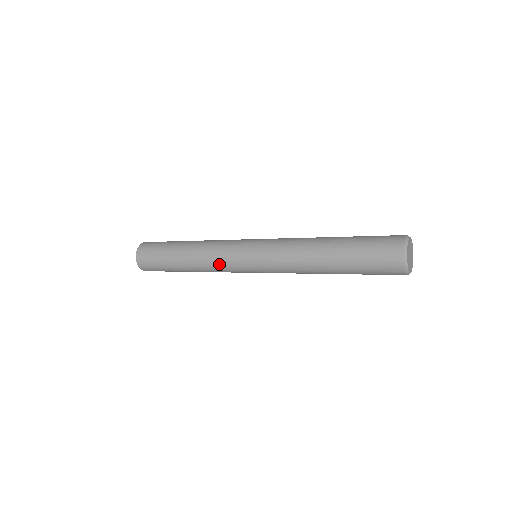
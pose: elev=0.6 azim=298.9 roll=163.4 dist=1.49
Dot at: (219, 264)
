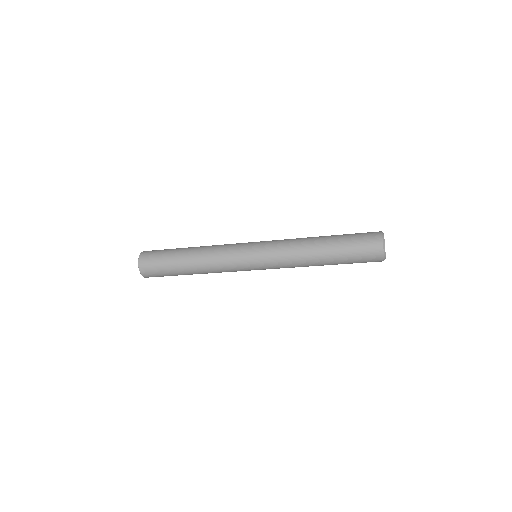
Dot at: (225, 265)
